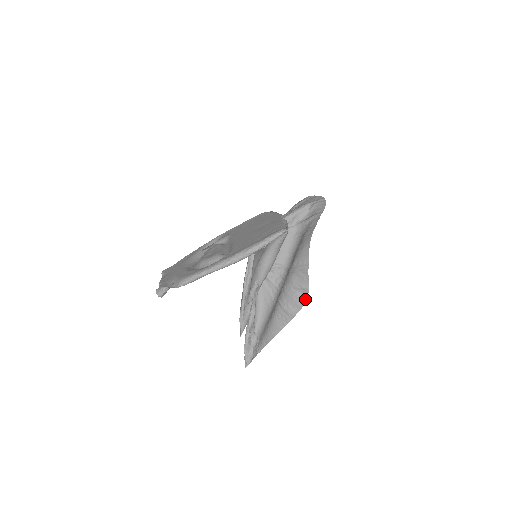
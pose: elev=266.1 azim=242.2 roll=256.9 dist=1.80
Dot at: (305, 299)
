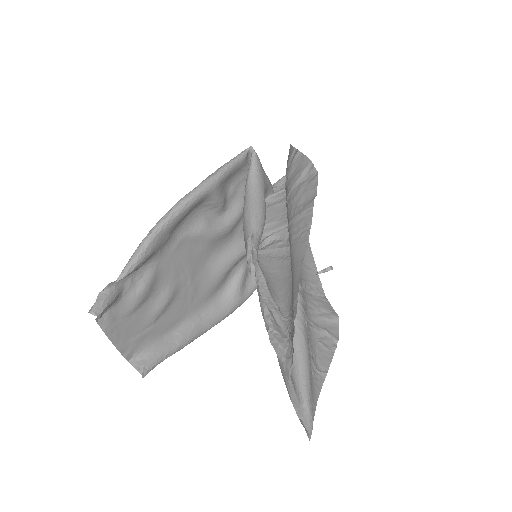
Dot at: (315, 176)
